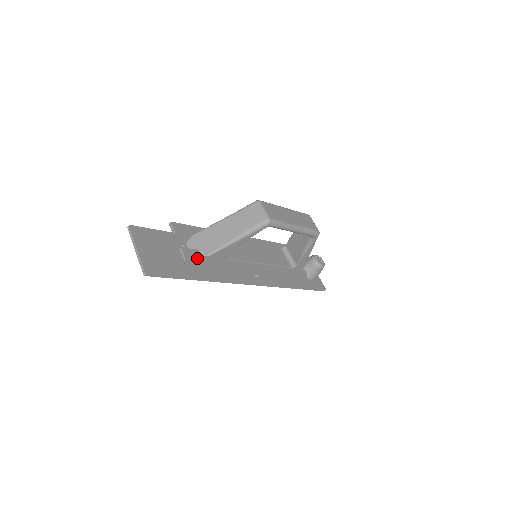
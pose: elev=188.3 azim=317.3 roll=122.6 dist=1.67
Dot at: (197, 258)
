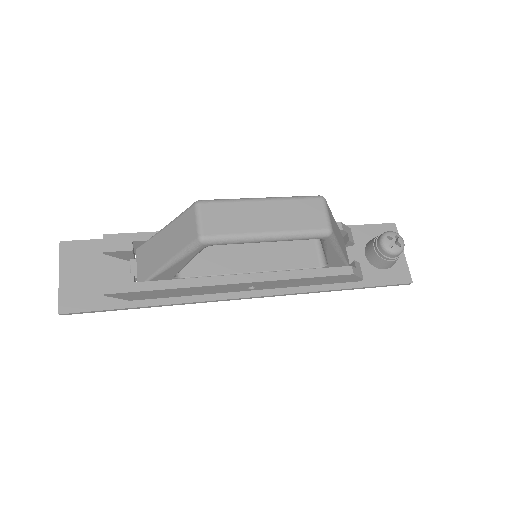
Dot at: (125, 288)
